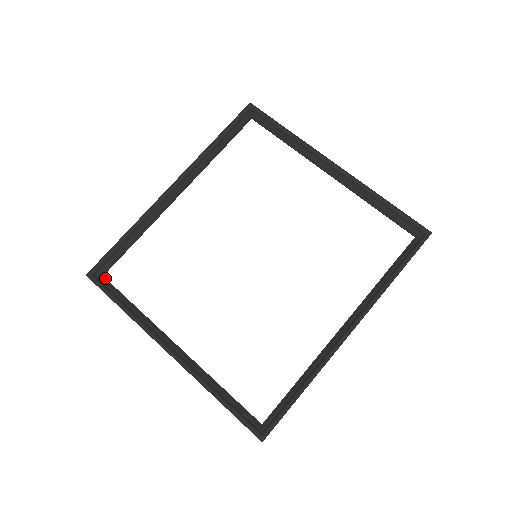
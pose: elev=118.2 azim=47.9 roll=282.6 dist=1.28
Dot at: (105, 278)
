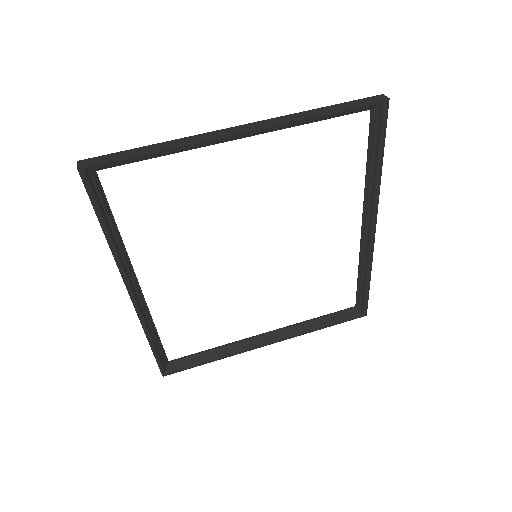
Dot at: (172, 361)
